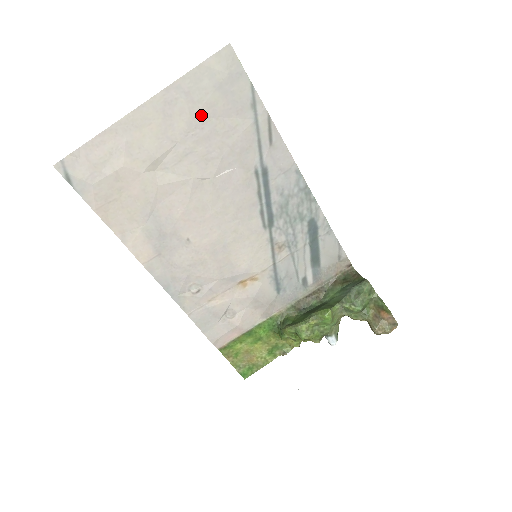
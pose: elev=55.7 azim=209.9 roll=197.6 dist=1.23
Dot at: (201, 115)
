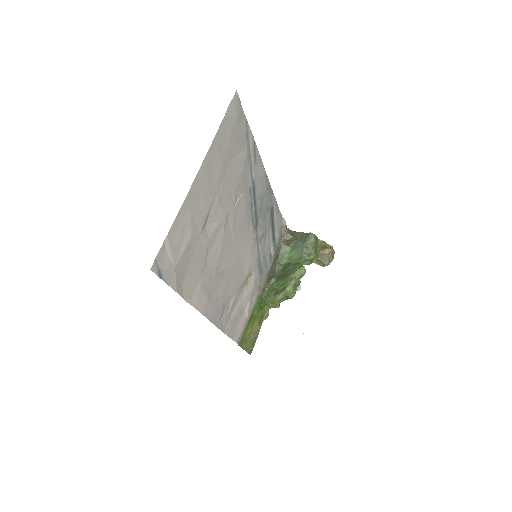
Dot at: (226, 161)
